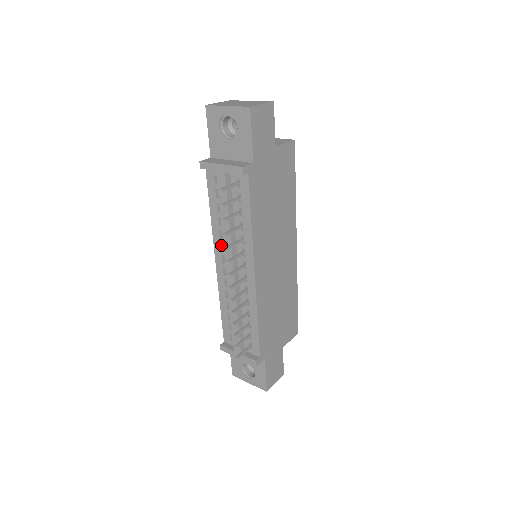
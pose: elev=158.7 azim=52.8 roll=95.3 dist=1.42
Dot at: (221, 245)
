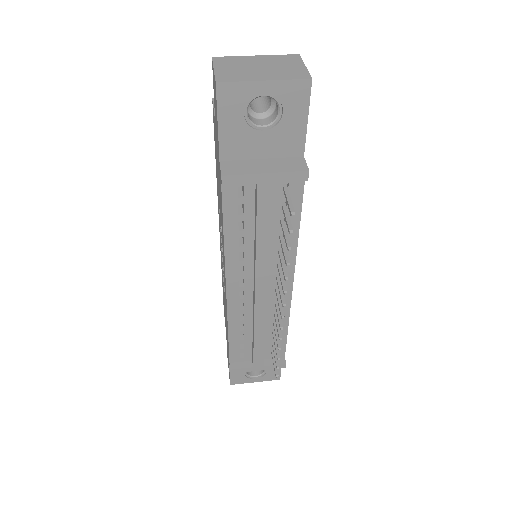
Dot at: (238, 269)
